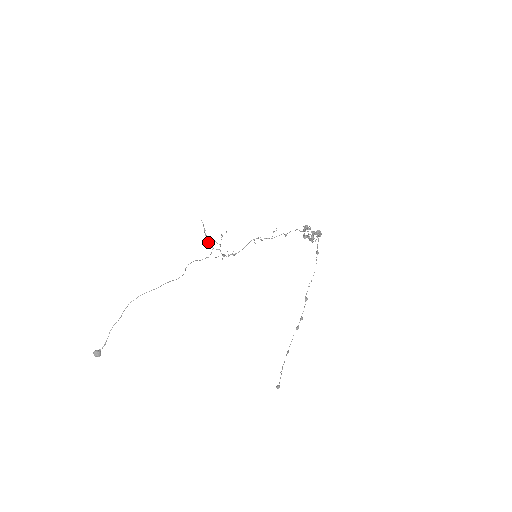
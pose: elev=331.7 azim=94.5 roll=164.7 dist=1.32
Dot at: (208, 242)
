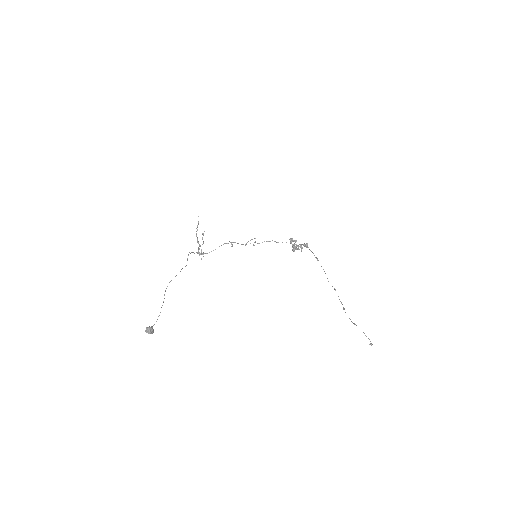
Dot at: occluded
